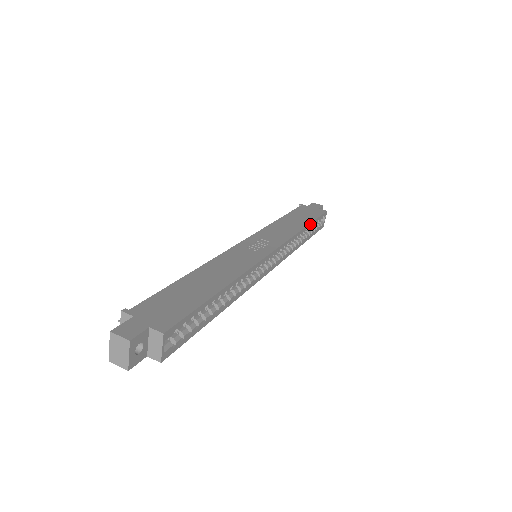
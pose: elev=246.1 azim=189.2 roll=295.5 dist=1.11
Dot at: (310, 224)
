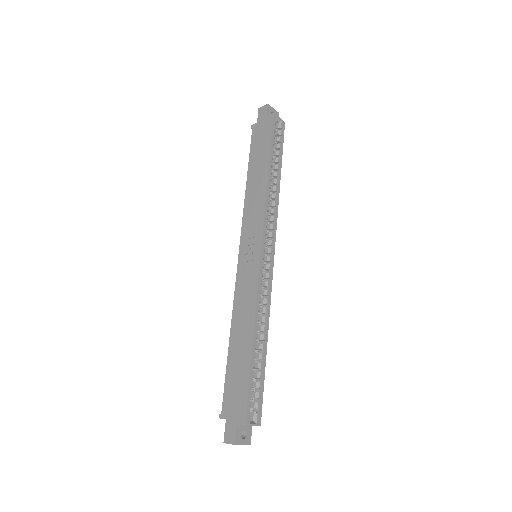
Dot at: (269, 162)
